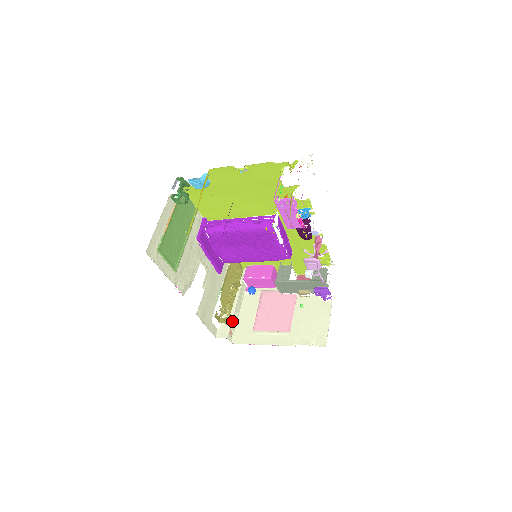
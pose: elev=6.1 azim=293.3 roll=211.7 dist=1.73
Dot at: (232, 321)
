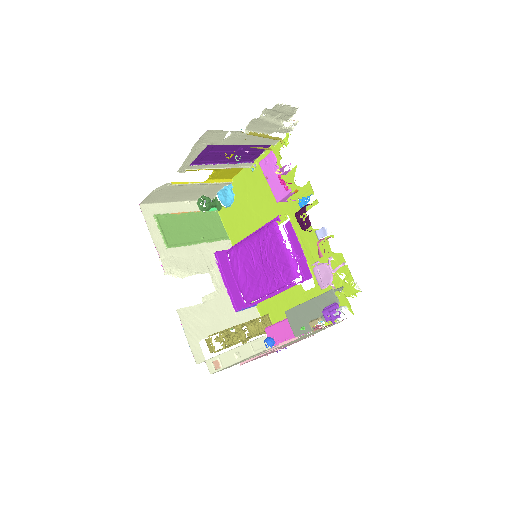
Dot at: (225, 354)
